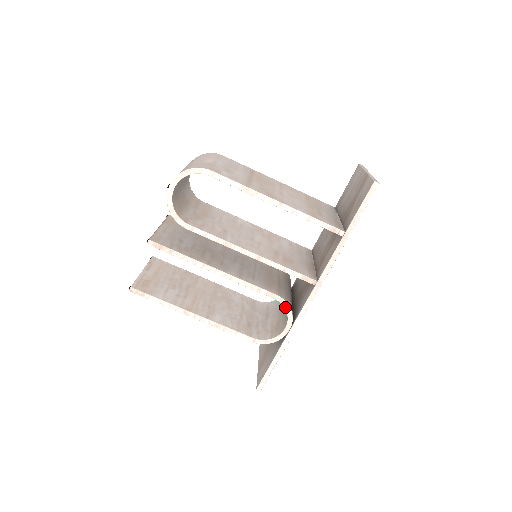
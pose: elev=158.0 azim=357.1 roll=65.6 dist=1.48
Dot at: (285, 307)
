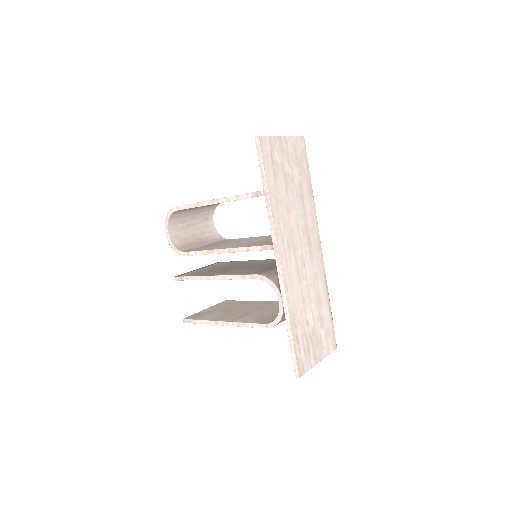
Dot at: (267, 282)
